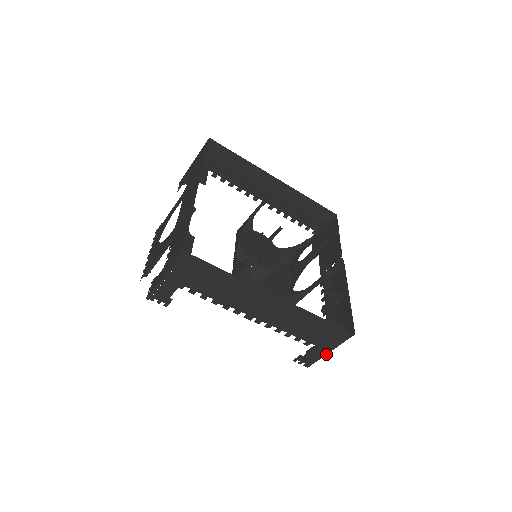
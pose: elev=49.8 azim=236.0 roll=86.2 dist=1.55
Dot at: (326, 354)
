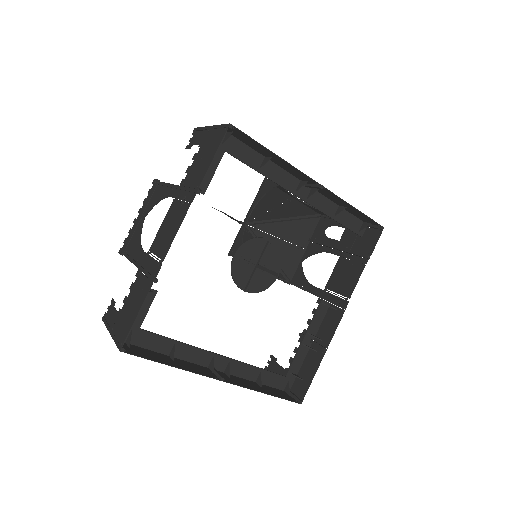
Dot at: occluded
